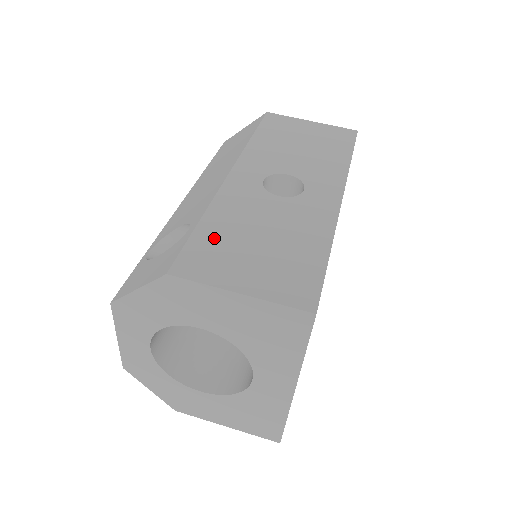
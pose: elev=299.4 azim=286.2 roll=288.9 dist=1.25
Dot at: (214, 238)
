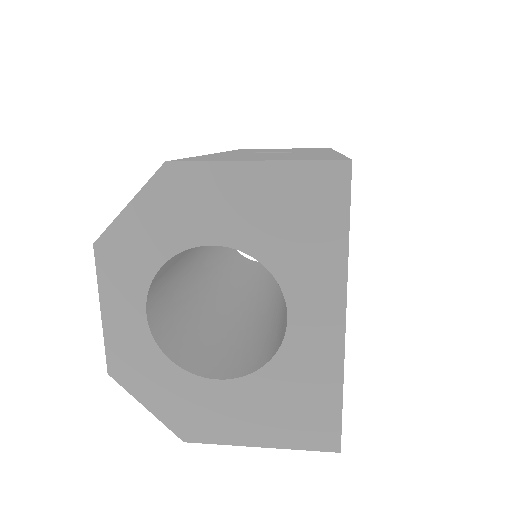
Dot at: (213, 157)
